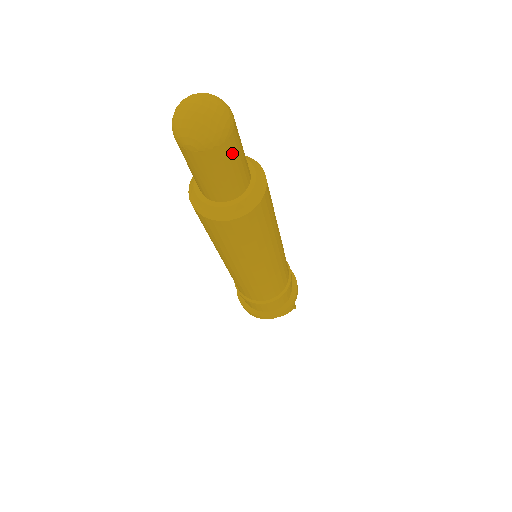
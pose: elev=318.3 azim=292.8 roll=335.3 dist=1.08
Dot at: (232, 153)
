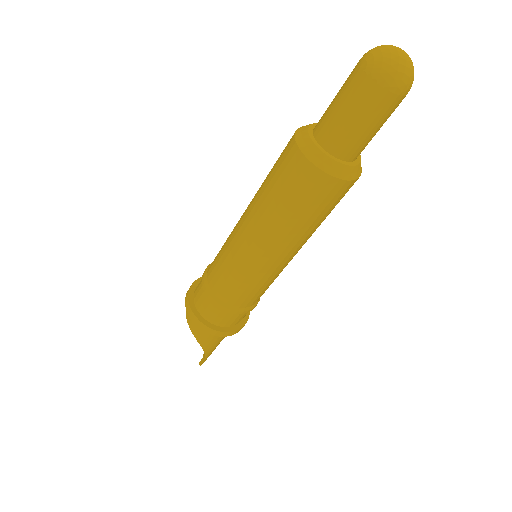
Dot at: (373, 108)
